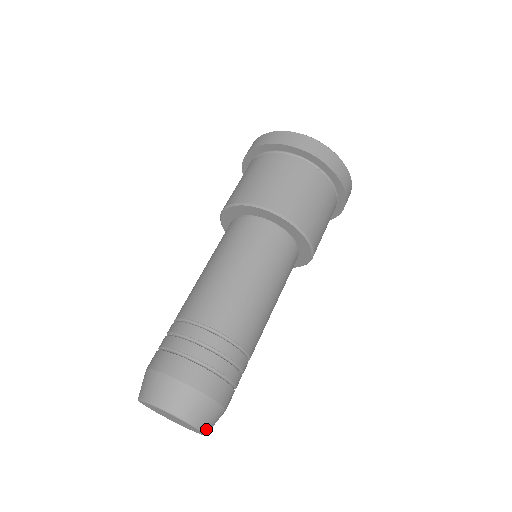
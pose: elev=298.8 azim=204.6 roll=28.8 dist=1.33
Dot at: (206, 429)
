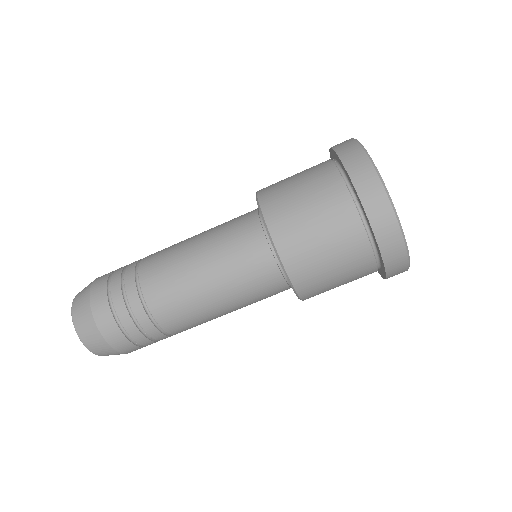
Dot at: occluded
